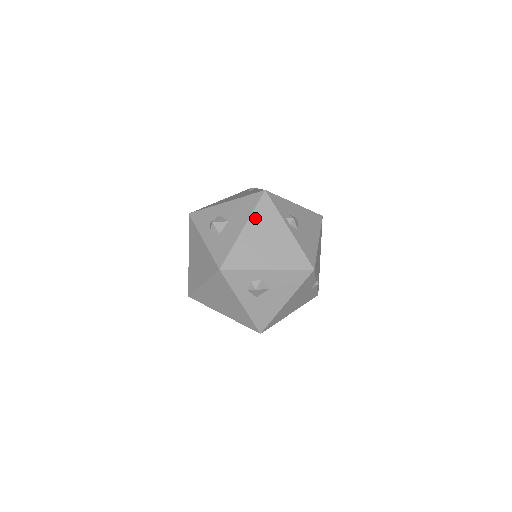
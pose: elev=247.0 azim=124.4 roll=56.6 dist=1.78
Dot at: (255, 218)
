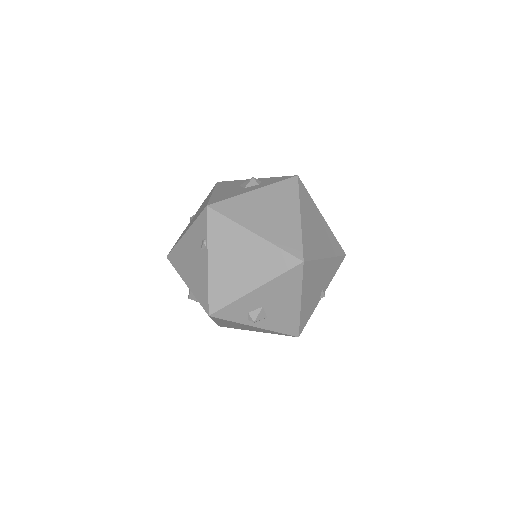
Dot at: (218, 321)
